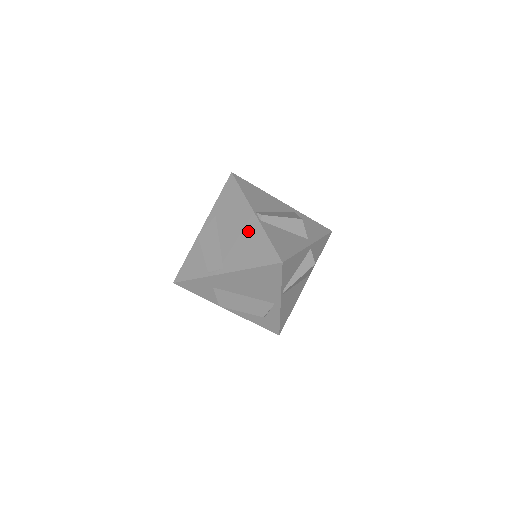
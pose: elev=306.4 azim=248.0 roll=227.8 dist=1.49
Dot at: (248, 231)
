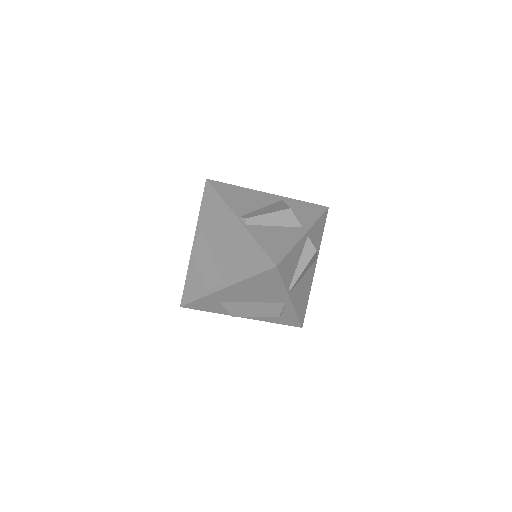
Dot at: (236, 239)
